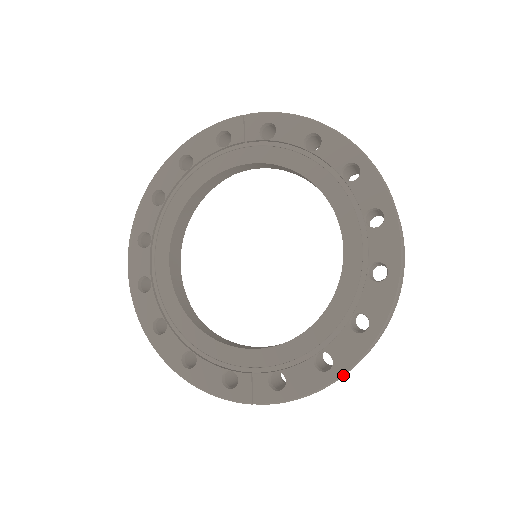
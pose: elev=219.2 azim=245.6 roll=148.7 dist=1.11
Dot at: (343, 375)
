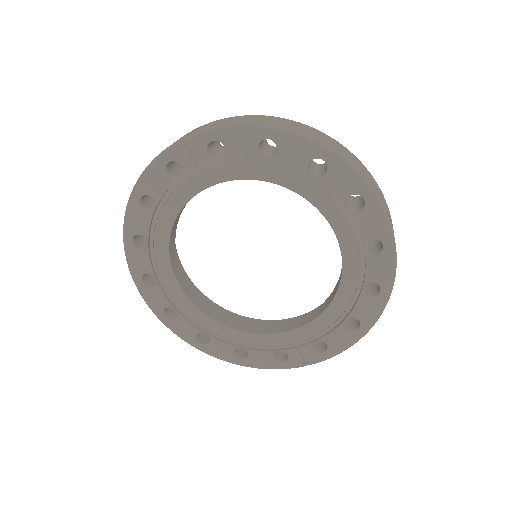
Dot at: occluded
